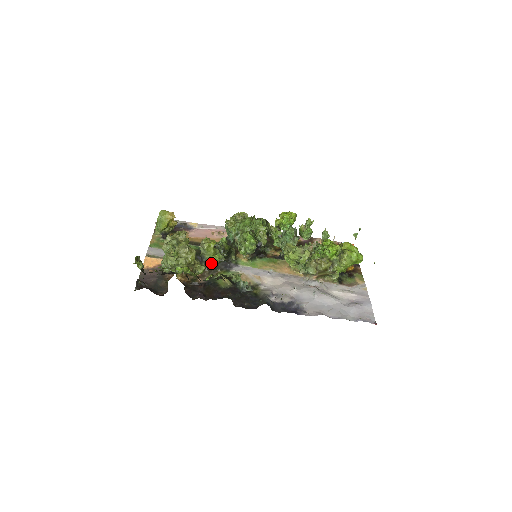
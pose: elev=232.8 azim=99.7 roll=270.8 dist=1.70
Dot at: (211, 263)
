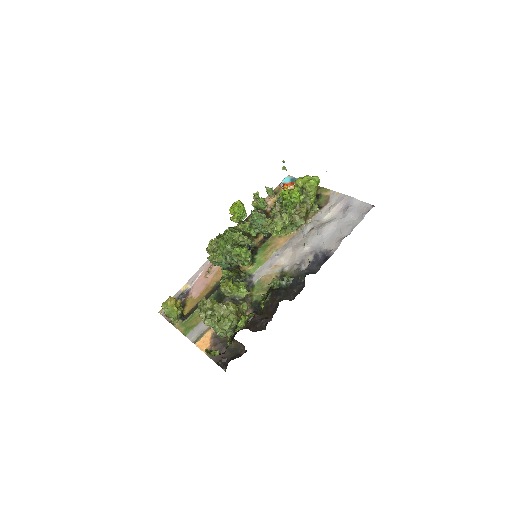
Dot at: (244, 295)
